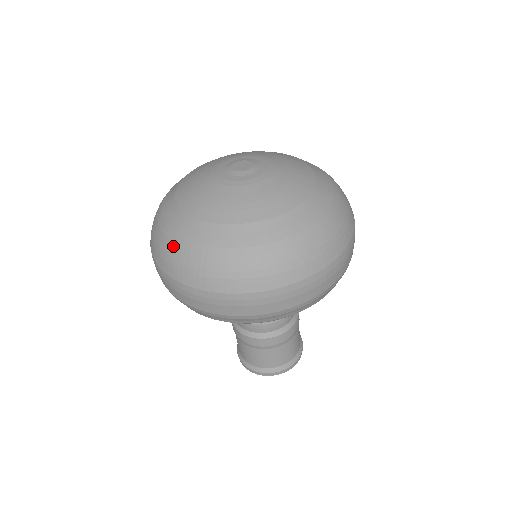
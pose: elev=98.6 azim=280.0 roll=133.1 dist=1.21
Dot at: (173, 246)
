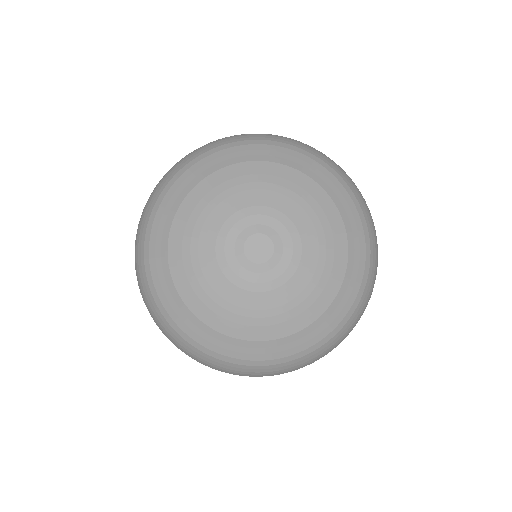
Dot at: (142, 246)
